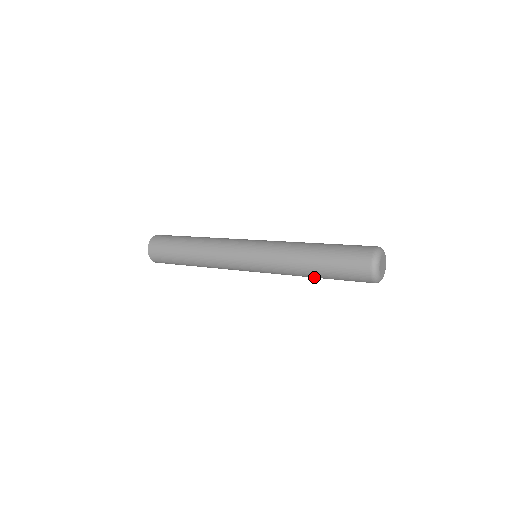
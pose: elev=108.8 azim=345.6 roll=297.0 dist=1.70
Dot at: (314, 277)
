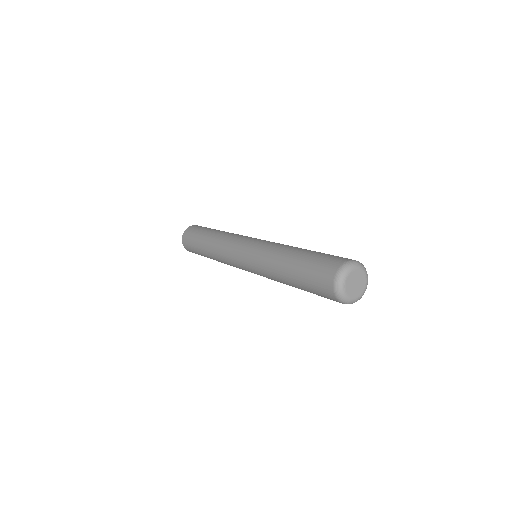
Dot at: occluded
